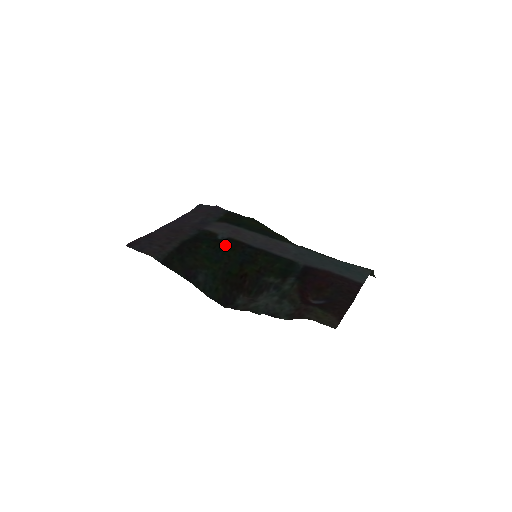
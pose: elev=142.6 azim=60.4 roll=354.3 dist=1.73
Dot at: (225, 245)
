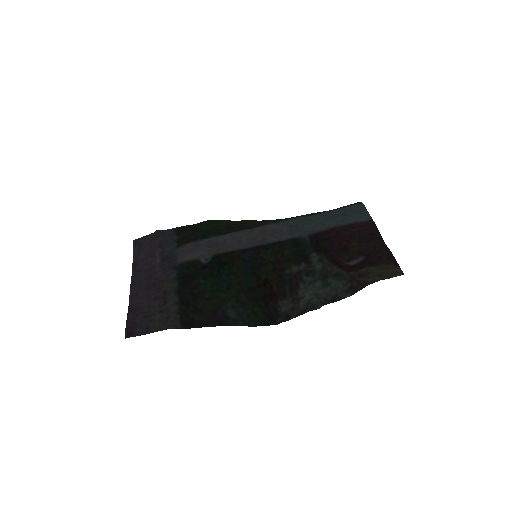
Dot at: (220, 265)
